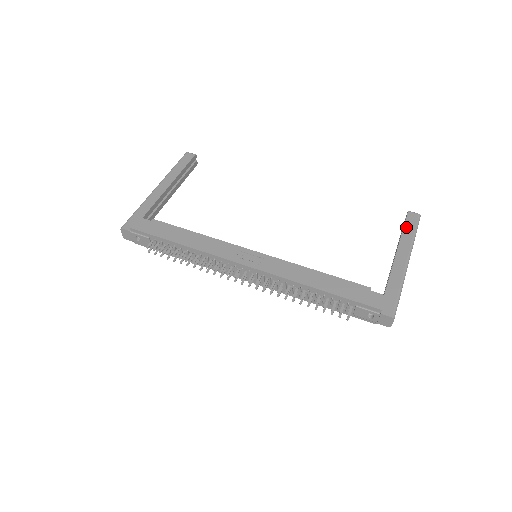
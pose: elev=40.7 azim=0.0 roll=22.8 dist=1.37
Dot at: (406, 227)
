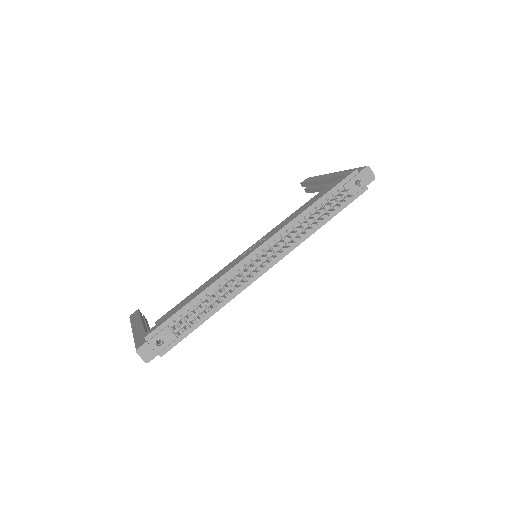
Dot at: (310, 180)
